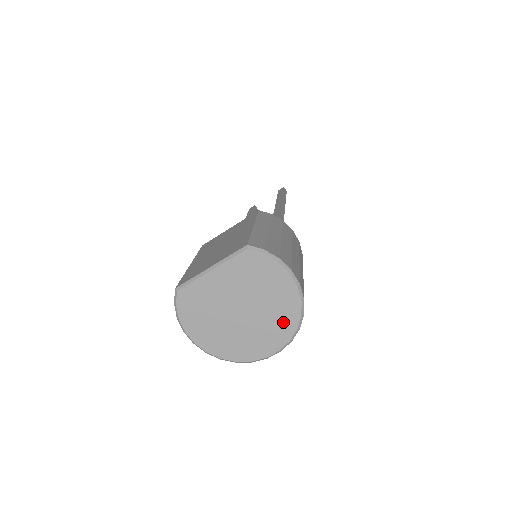
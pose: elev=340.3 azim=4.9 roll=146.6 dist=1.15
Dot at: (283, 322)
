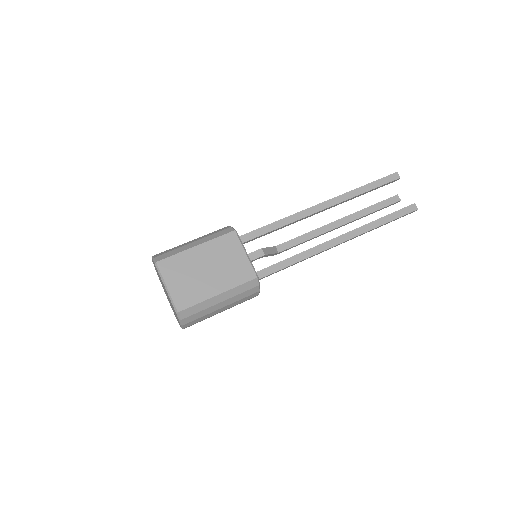
Dot at: (174, 313)
